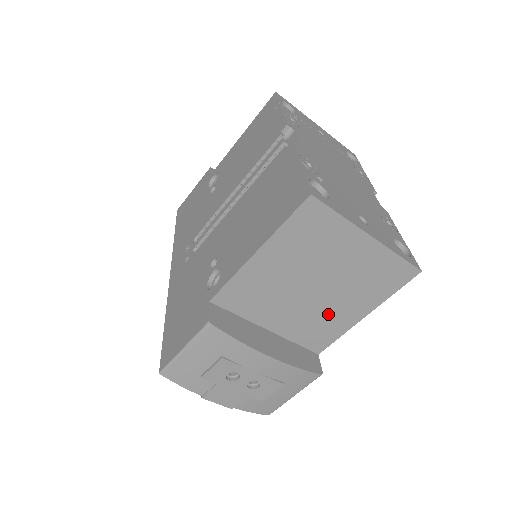
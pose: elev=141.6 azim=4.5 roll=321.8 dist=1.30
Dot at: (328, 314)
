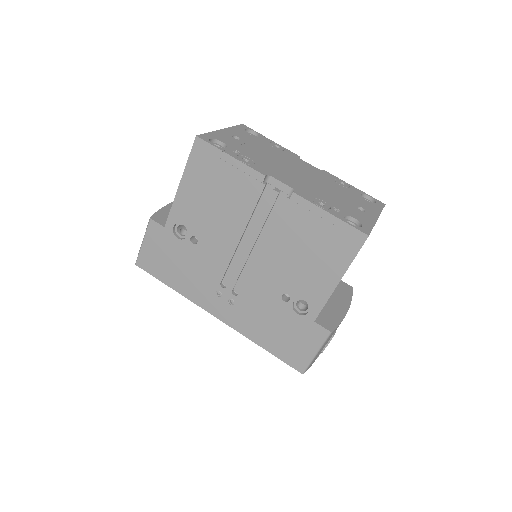
Dot at: occluded
